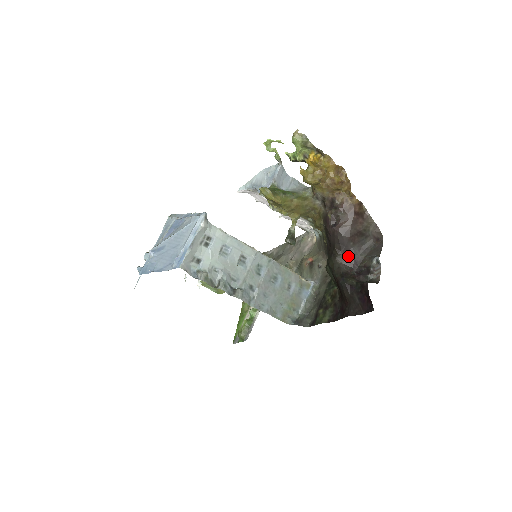
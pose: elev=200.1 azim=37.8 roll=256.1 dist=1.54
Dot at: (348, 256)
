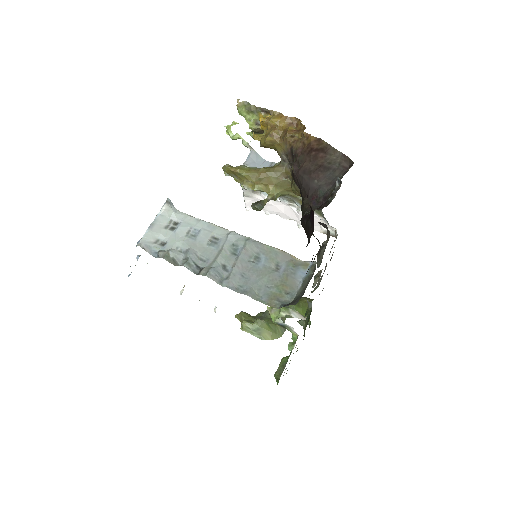
Dot at: (316, 197)
